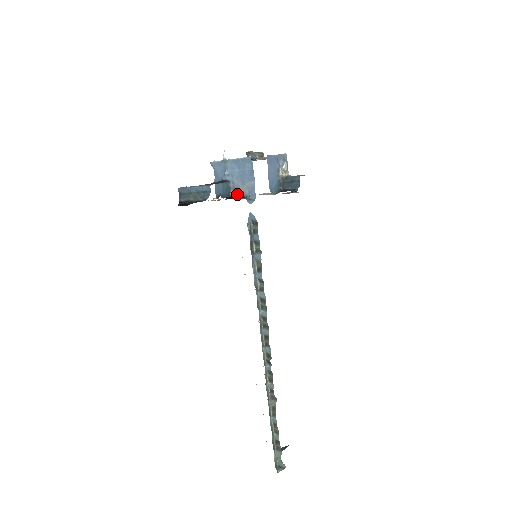
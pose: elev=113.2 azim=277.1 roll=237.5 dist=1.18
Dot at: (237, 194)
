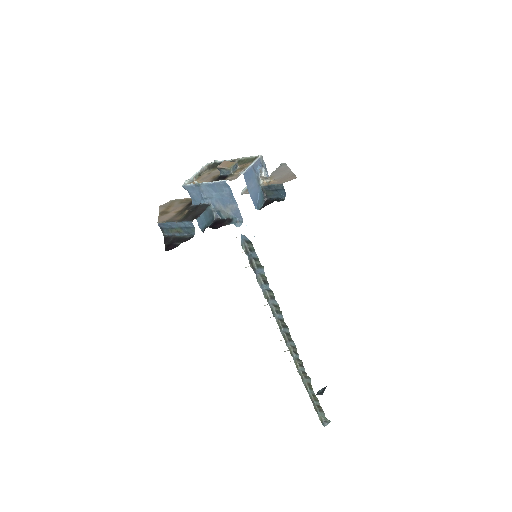
Dot at: (221, 216)
